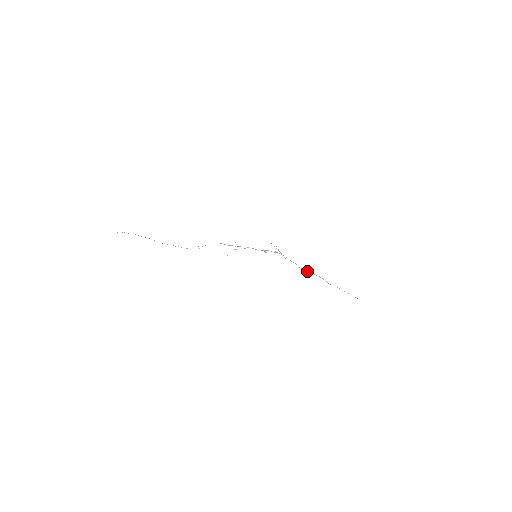
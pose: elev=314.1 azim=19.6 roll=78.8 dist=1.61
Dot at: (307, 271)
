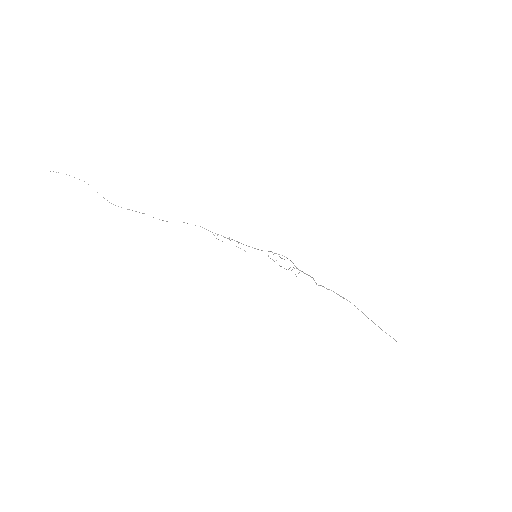
Dot at: (329, 289)
